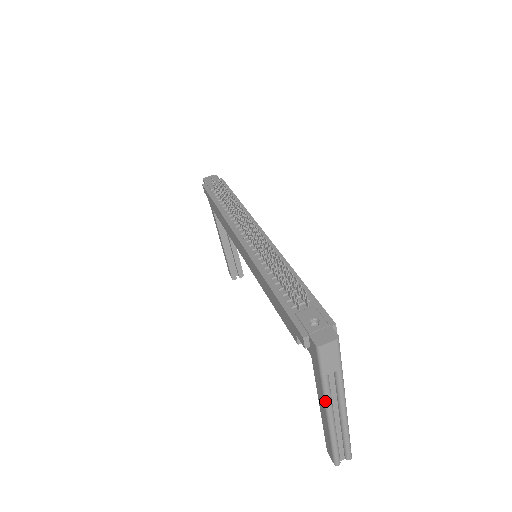
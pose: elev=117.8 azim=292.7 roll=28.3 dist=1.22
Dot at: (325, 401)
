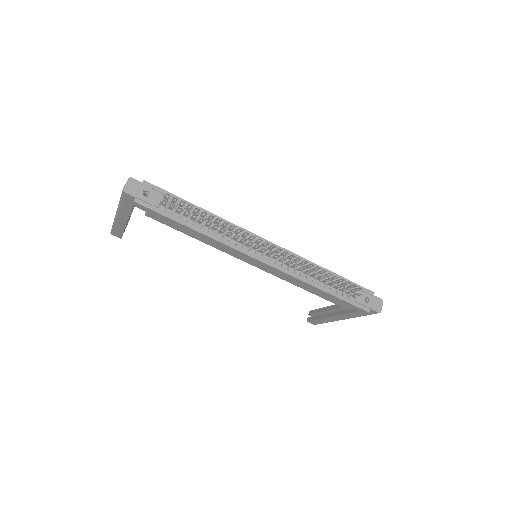
Dot at: occluded
